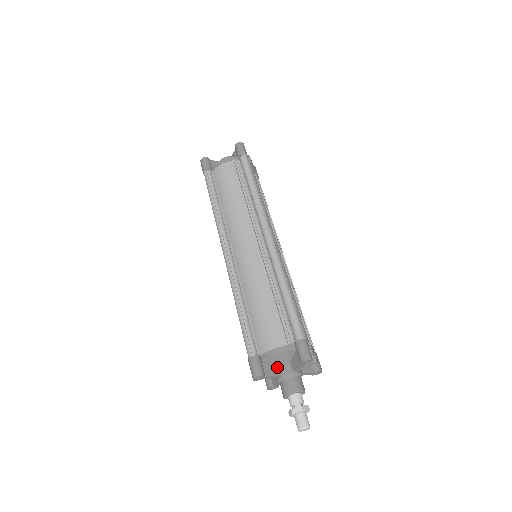
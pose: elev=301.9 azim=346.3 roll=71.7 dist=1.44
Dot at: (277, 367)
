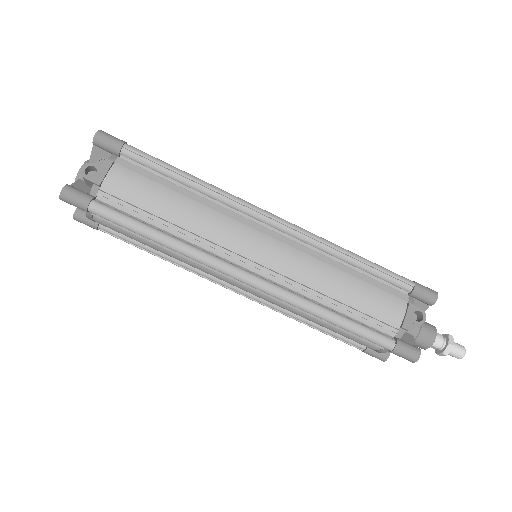
Dot at: occluded
